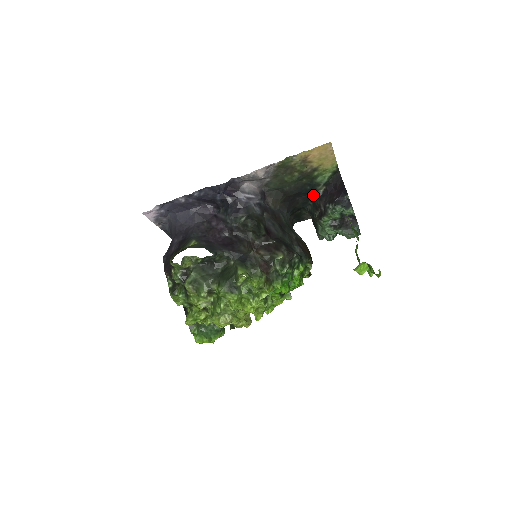
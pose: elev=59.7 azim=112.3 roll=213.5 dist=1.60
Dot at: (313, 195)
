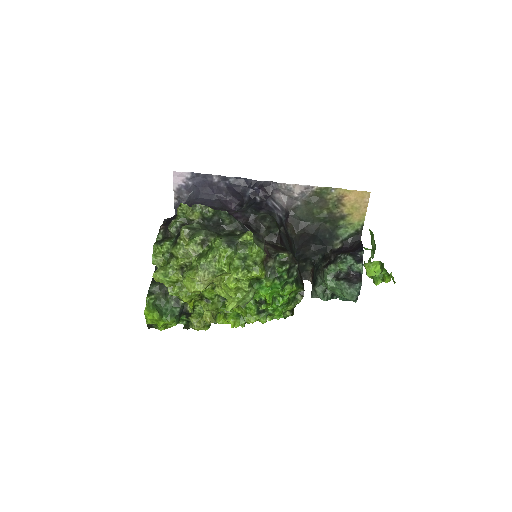
Dot at: (327, 248)
